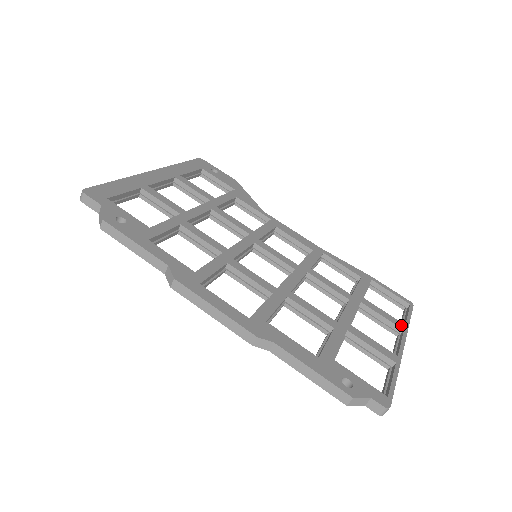
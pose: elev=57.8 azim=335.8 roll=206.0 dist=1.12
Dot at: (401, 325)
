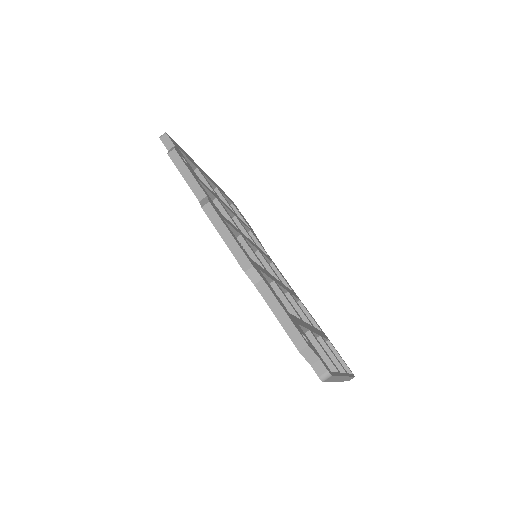
Dot at: (345, 370)
